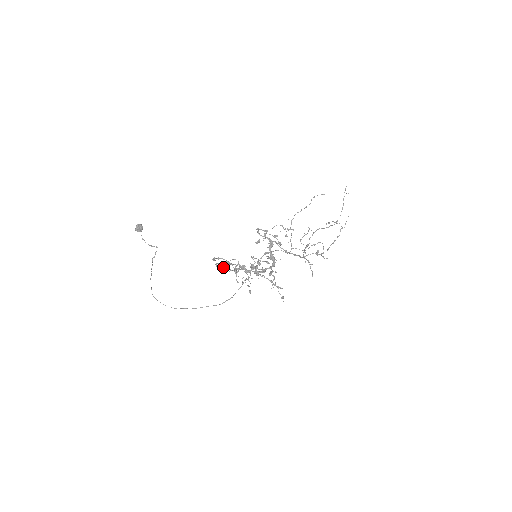
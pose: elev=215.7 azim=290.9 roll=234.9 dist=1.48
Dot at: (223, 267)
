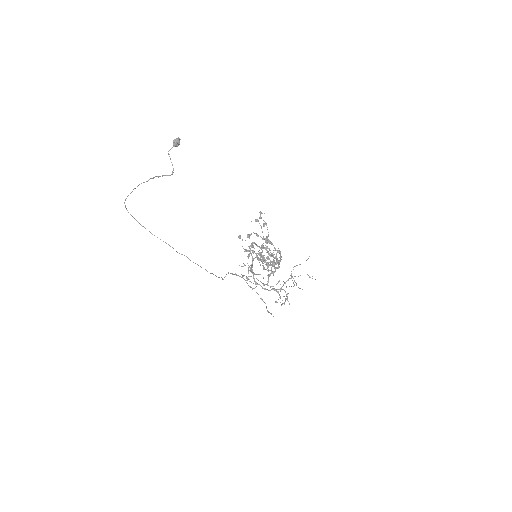
Dot at: (265, 224)
